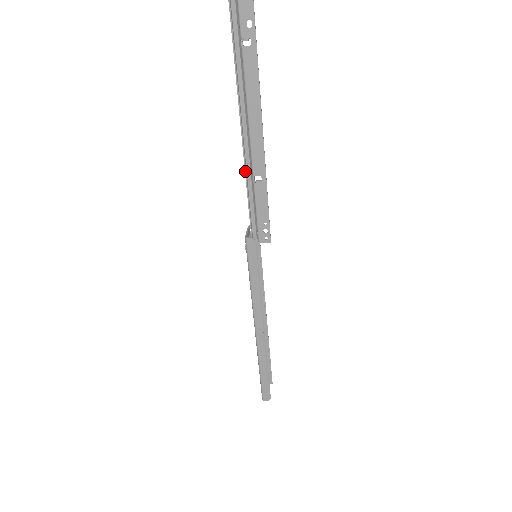
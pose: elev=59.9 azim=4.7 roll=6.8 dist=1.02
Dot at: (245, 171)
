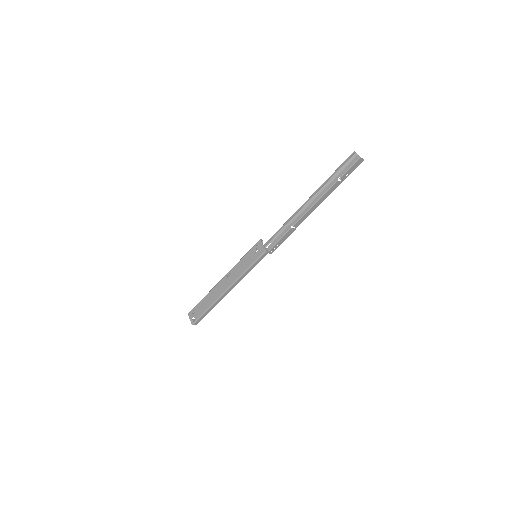
Dot at: (288, 221)
